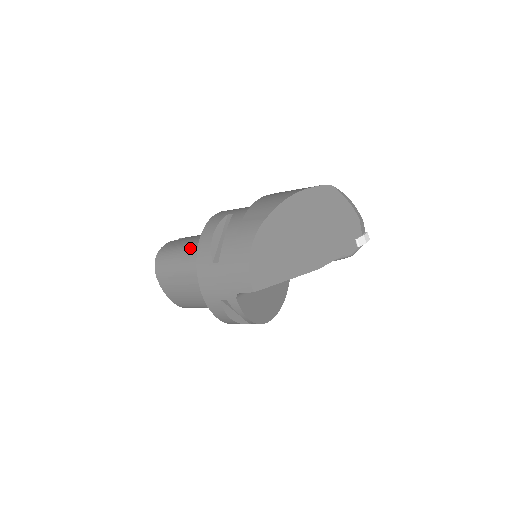
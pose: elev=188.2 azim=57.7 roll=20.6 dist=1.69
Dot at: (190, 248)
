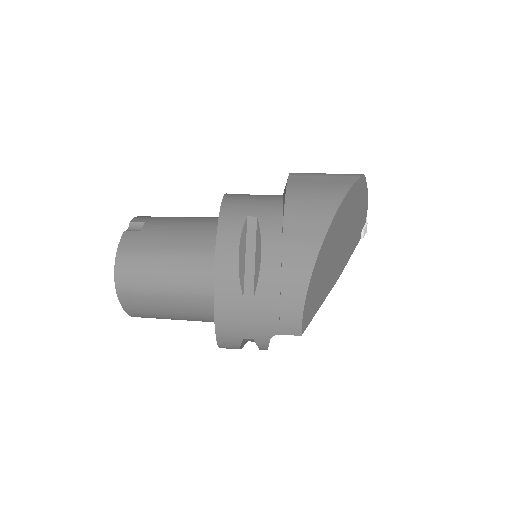
Dot at: (181, 258)
